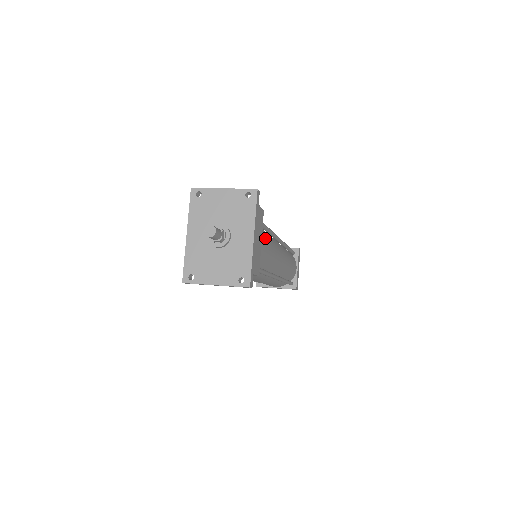
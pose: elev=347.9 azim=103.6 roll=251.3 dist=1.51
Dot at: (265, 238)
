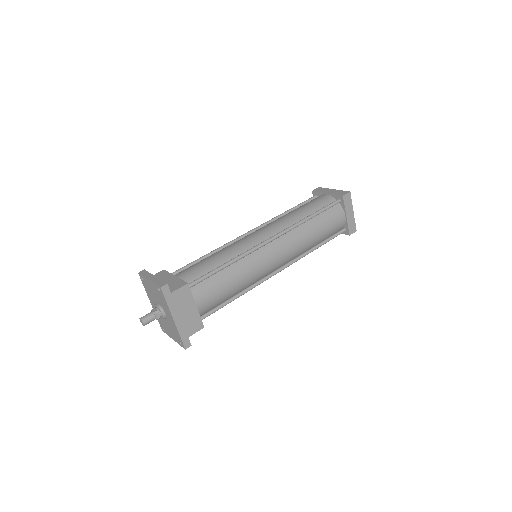
Dot at: (214, 286)
